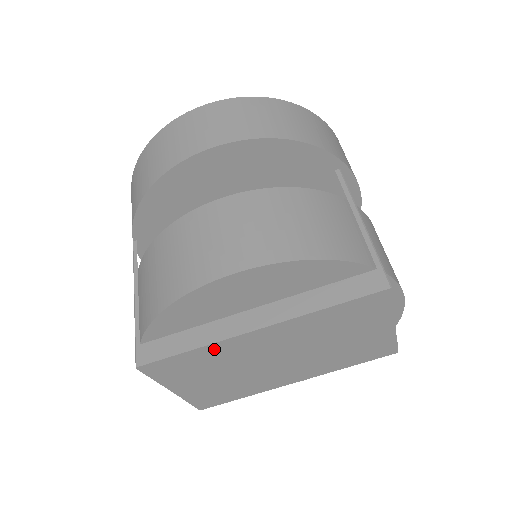
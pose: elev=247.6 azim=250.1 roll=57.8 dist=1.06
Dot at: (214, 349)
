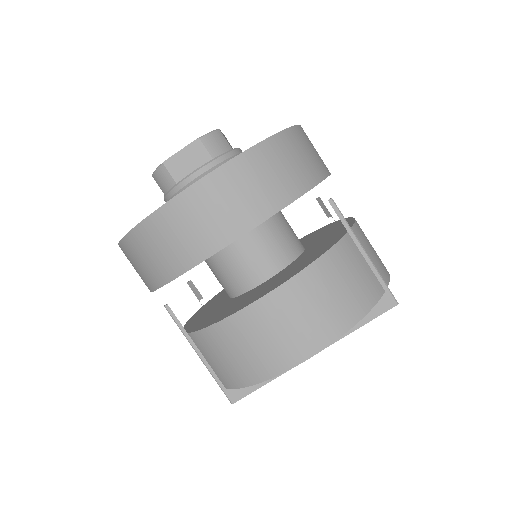
Dot at: occluded
